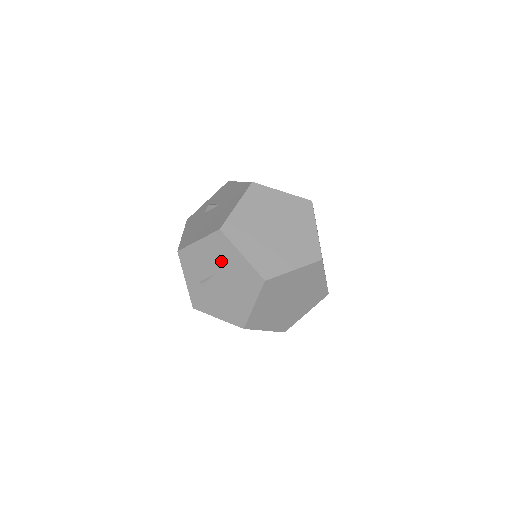
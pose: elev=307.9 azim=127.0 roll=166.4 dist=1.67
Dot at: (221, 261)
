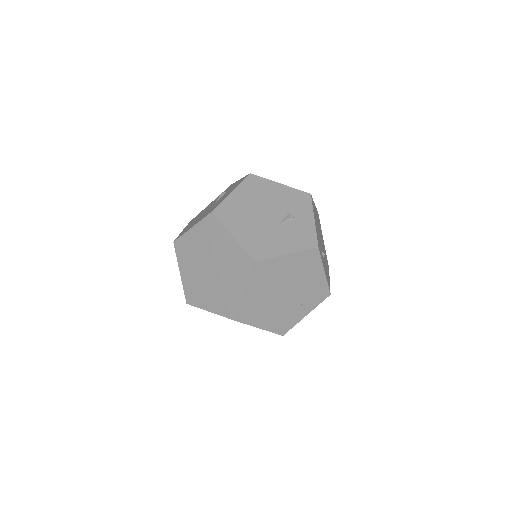
Dot at: occluded
